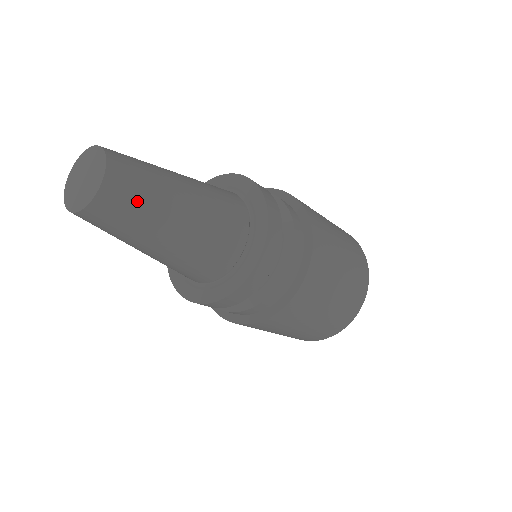
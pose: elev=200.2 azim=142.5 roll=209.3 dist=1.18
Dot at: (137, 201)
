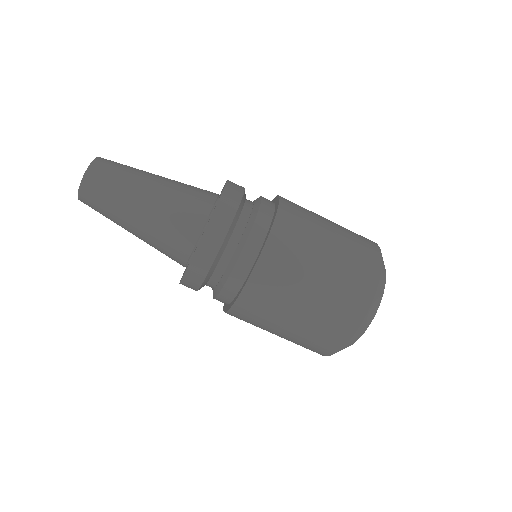
Dot at: (108, 187)
